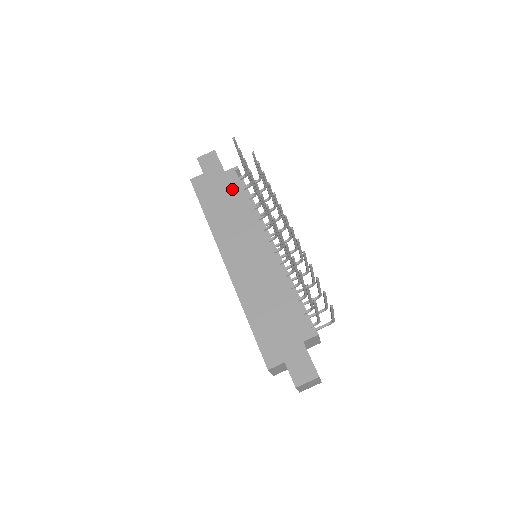
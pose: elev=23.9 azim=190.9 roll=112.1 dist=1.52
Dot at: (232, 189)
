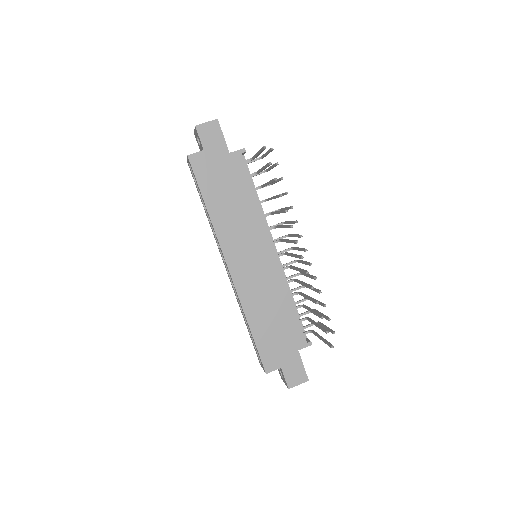
Dot at: (238, 178)
